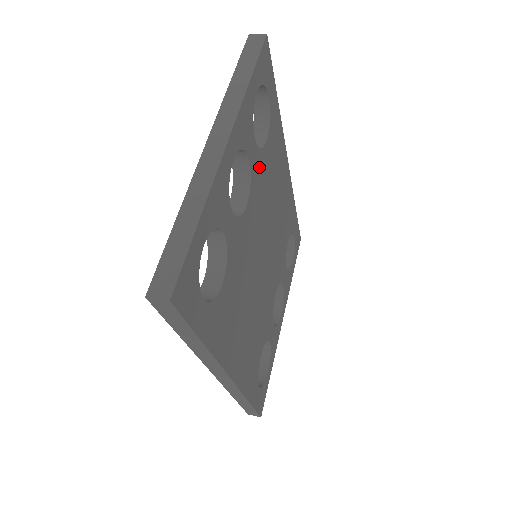
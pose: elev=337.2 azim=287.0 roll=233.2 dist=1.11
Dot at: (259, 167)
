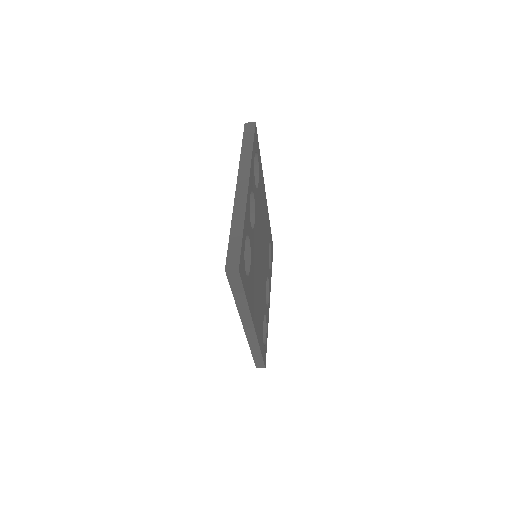
Dot at: (257, 200)
